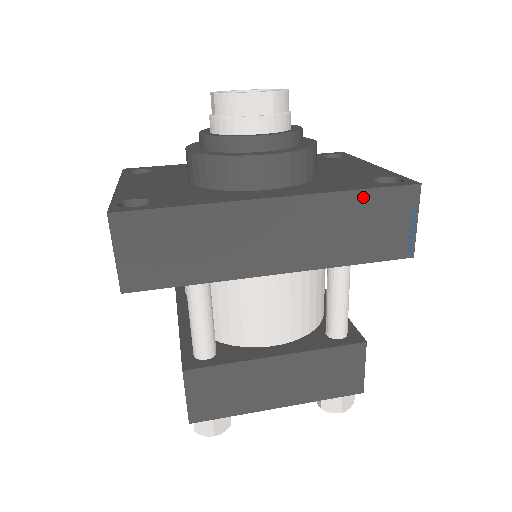
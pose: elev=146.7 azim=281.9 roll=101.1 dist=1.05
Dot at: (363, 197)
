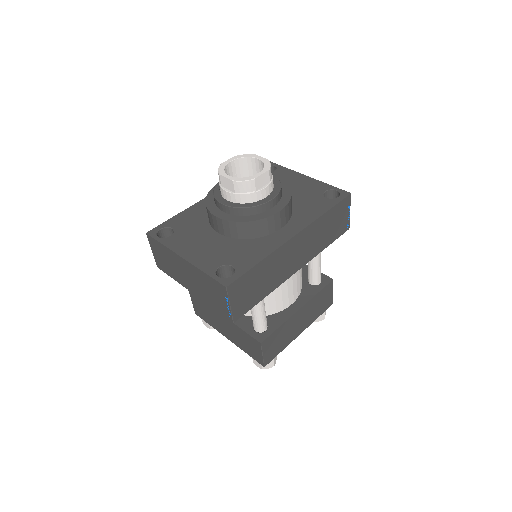
Dot at: (329, 213)
